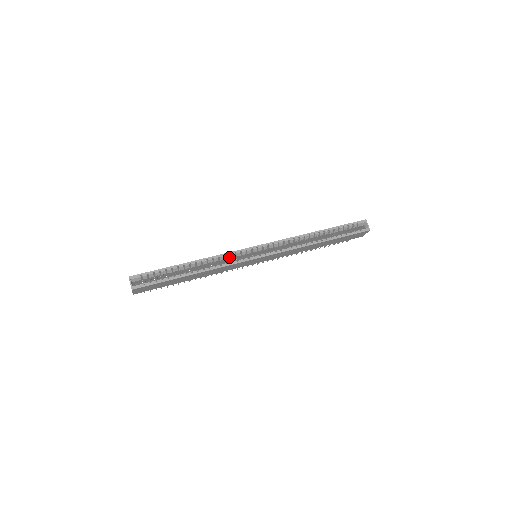
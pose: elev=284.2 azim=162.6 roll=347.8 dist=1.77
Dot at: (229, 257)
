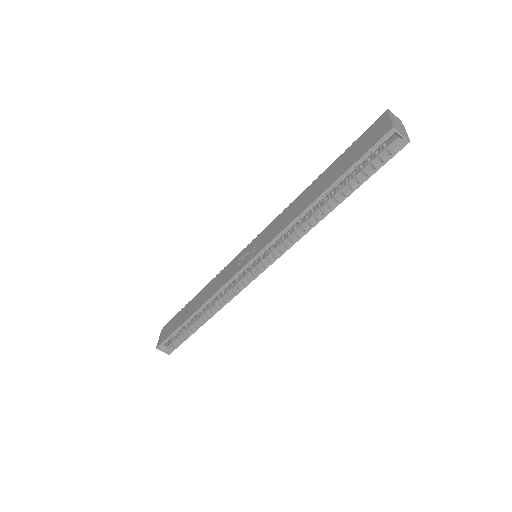
Dot at: occluded
